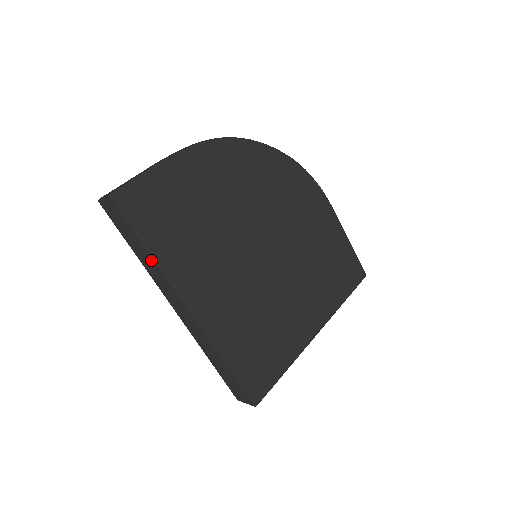
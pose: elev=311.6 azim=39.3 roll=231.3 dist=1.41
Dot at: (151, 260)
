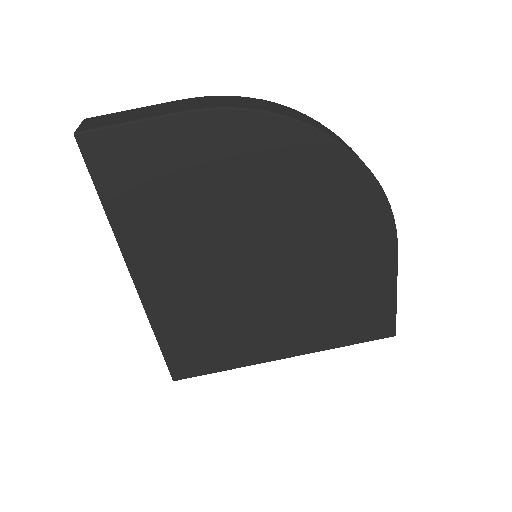
Dot at: (109, 216)
